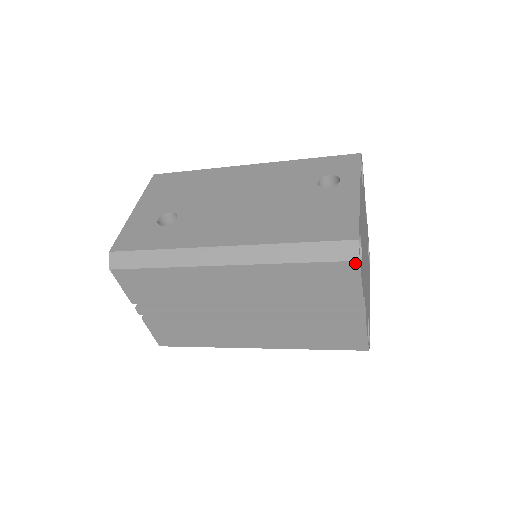
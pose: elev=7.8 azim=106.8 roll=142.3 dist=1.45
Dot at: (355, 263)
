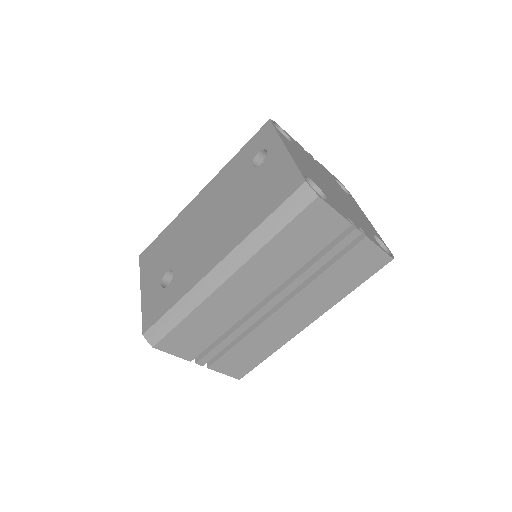
Dot at: (317, 200)
